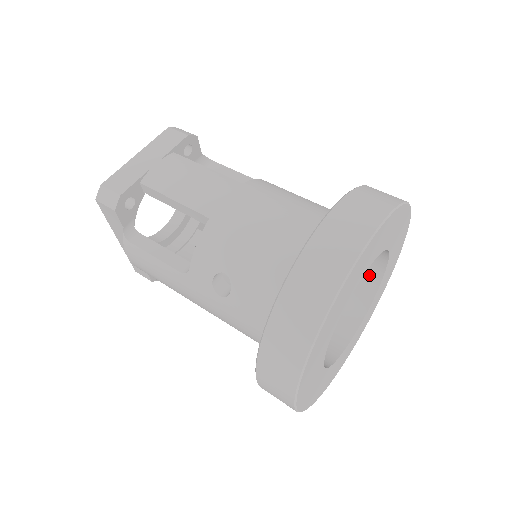
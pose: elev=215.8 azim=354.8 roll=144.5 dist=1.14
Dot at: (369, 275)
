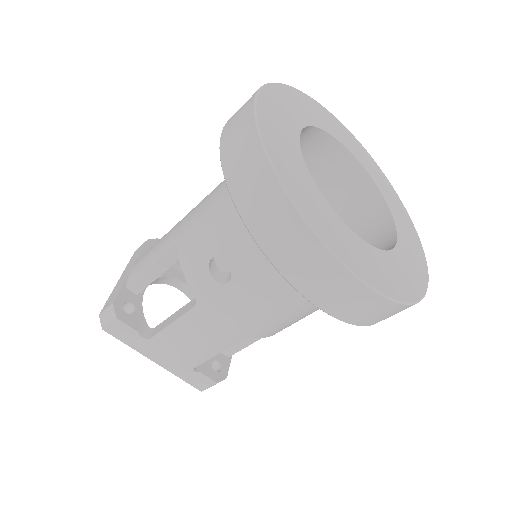
Dot at: (356, 181)
